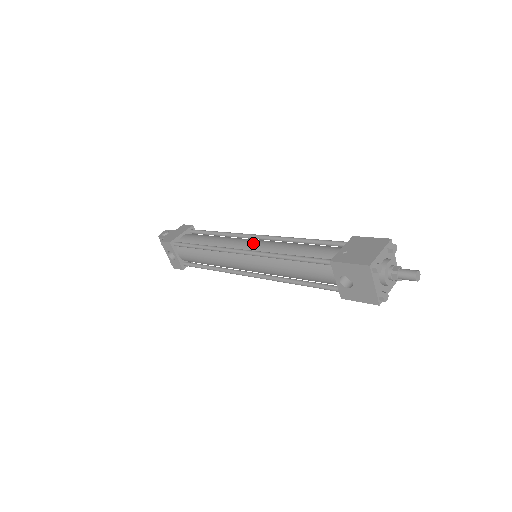
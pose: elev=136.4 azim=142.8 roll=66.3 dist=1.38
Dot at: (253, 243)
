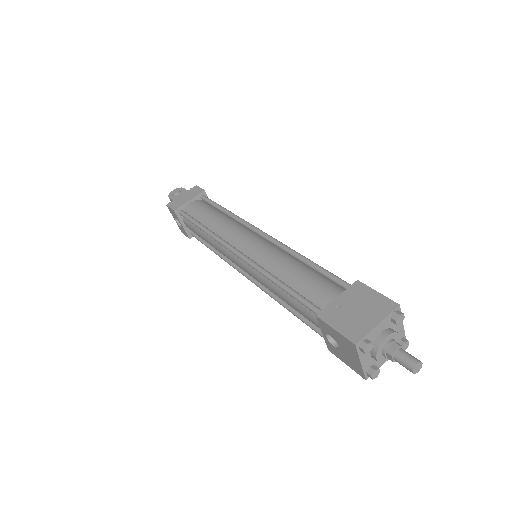
Dot at: (251, 244)
